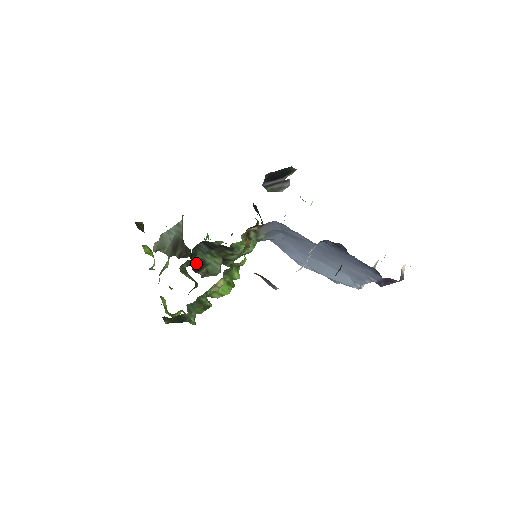
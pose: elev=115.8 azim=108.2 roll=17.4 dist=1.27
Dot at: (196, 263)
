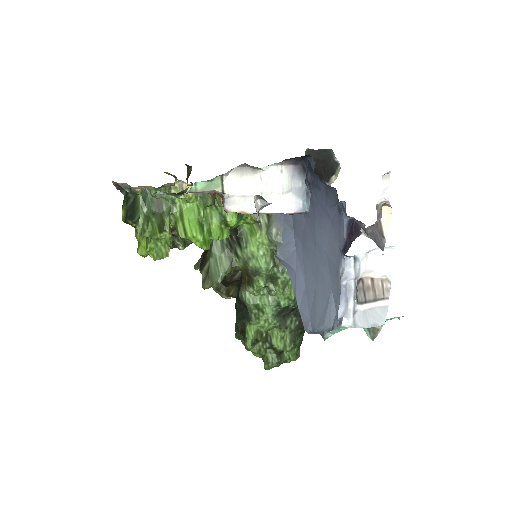
Dot at: occluded
